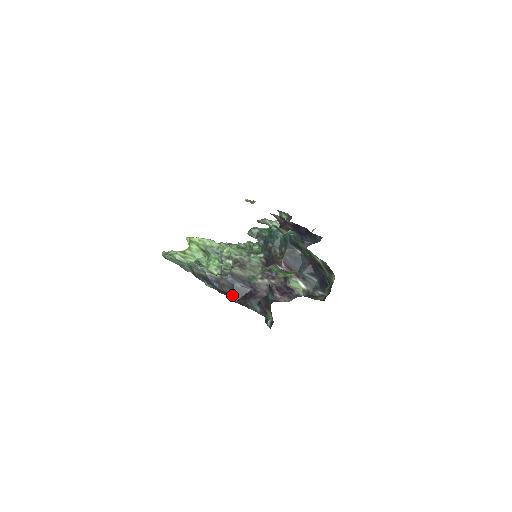
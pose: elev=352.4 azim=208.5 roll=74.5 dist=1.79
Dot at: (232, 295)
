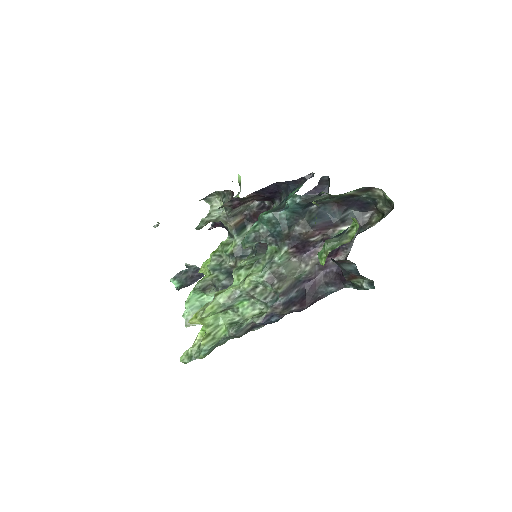
Dot at: (298, 308)
